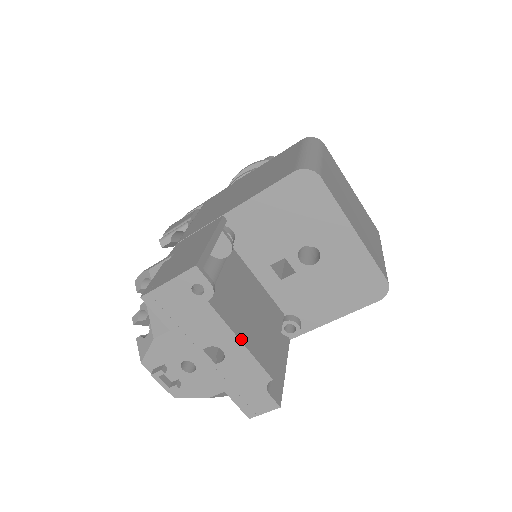
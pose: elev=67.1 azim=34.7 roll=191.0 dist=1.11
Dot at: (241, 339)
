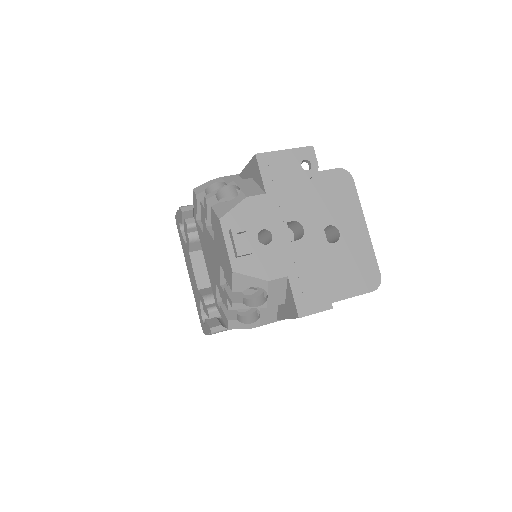
Dot at: (321, 224)
